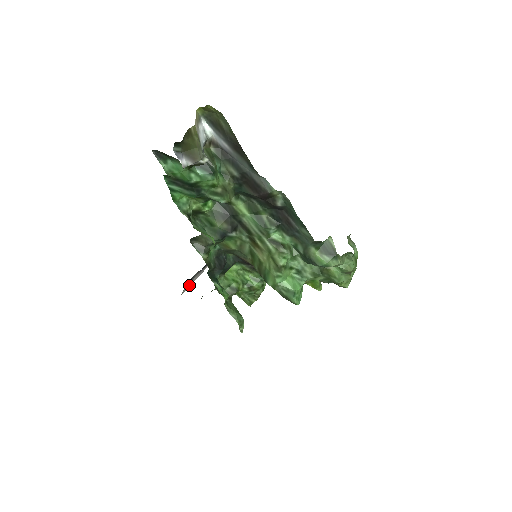
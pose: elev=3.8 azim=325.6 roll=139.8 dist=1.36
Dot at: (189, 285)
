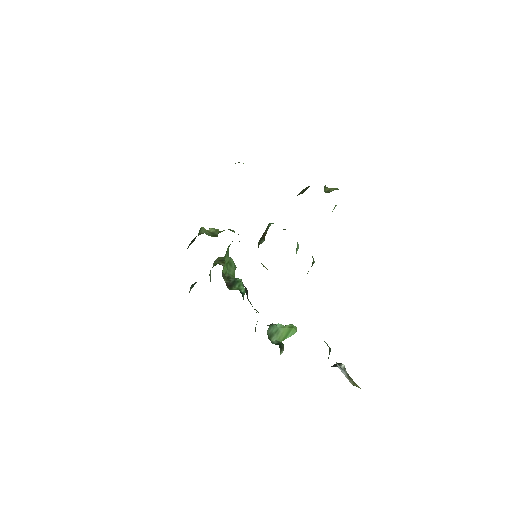
Dot at: occluded
